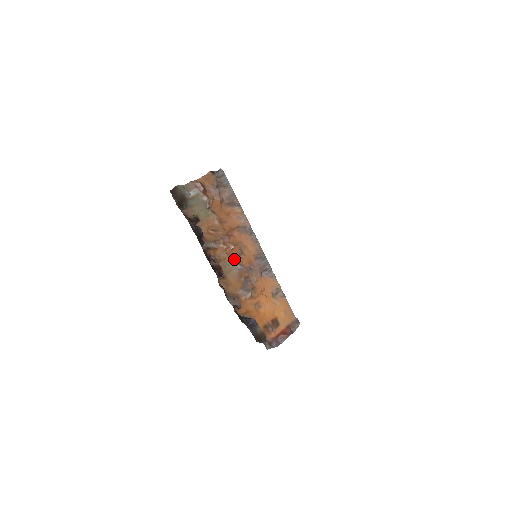
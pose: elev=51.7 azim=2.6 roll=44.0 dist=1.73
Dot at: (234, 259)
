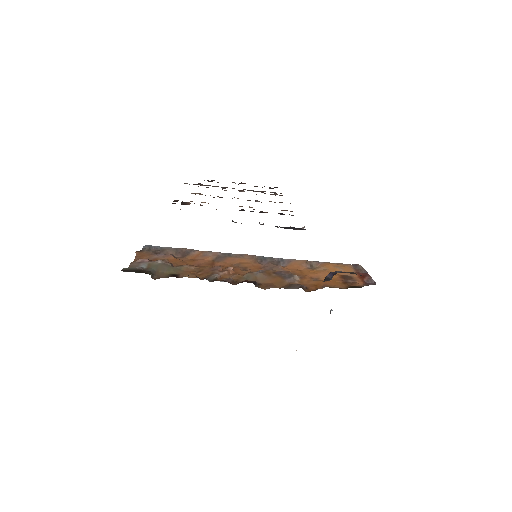
Dot at: (246, 273)
